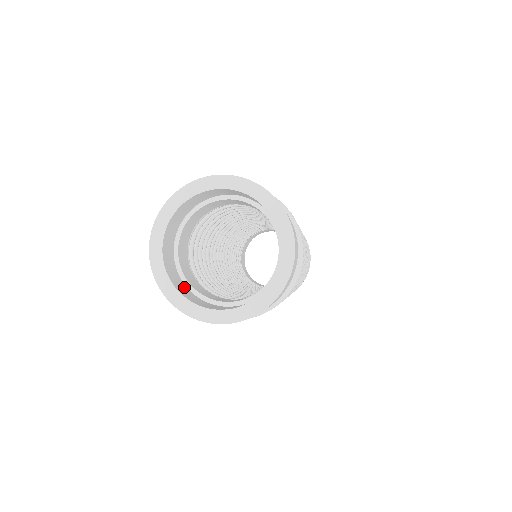
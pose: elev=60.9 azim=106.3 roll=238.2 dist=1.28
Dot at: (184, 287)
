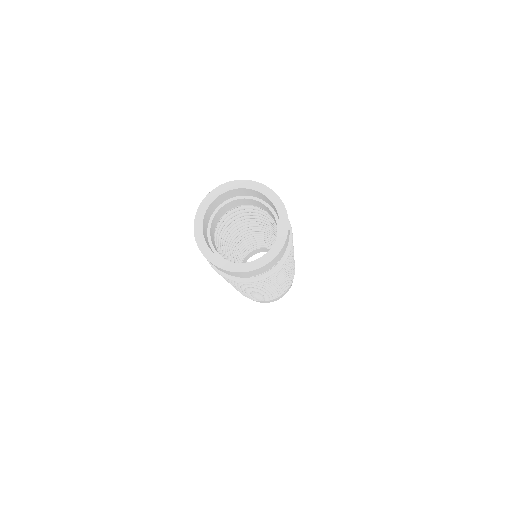
Dot at: (207, 223)
